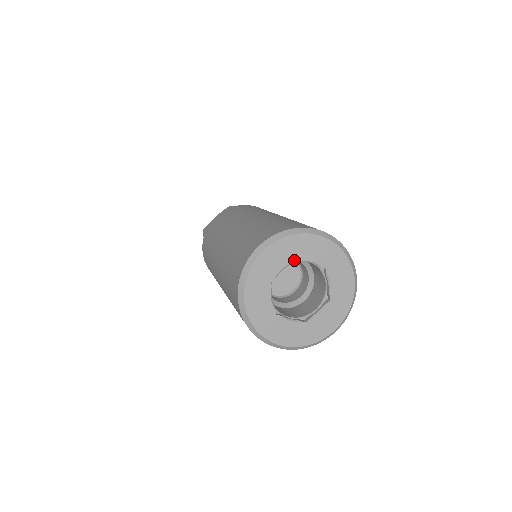
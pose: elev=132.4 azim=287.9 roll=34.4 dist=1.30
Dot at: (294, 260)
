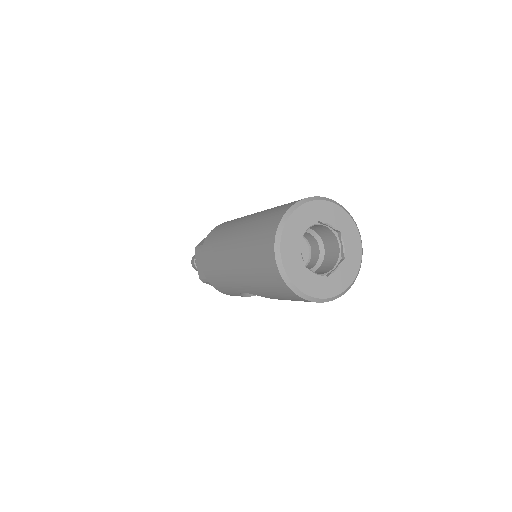
Dot at: (317, 221)
